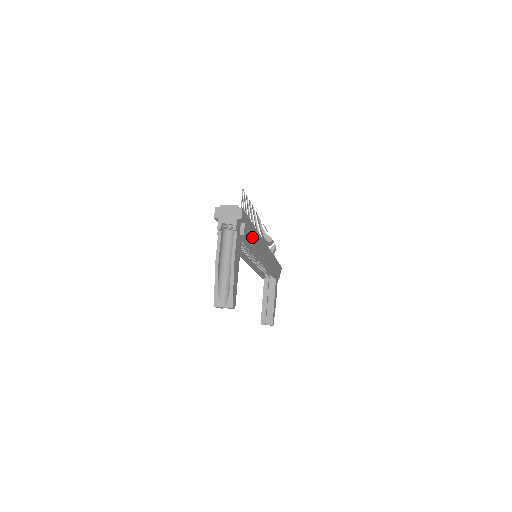
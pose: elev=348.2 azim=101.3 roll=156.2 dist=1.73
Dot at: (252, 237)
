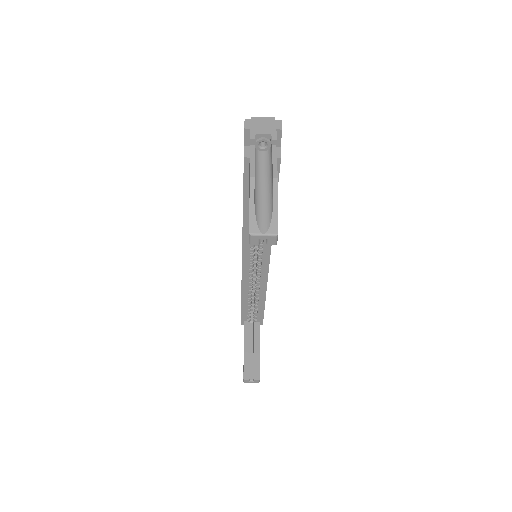
Dot at: occluded
